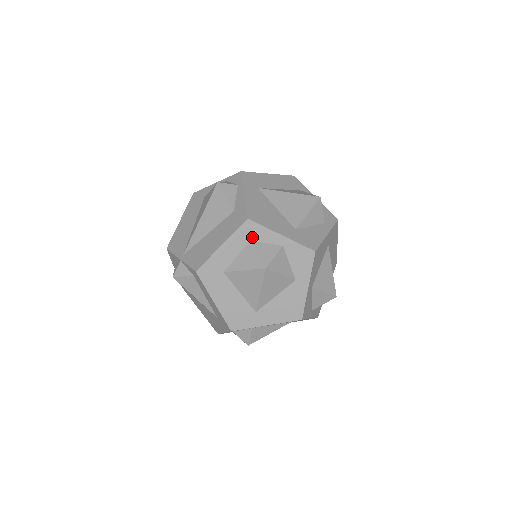
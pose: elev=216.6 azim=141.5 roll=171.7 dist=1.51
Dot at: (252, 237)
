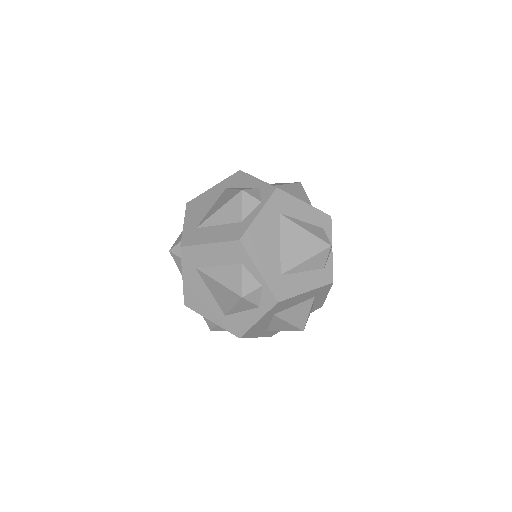
Dot at: occluded
